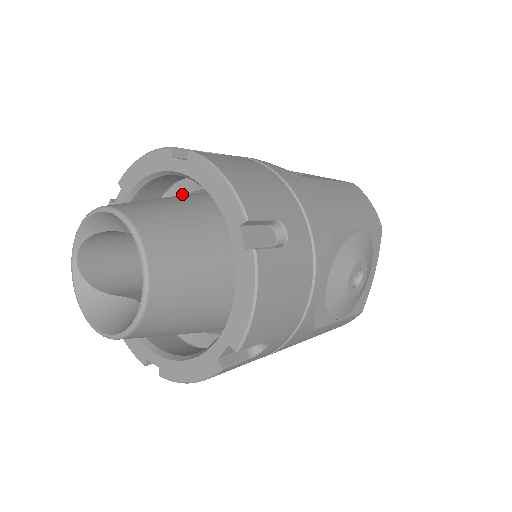
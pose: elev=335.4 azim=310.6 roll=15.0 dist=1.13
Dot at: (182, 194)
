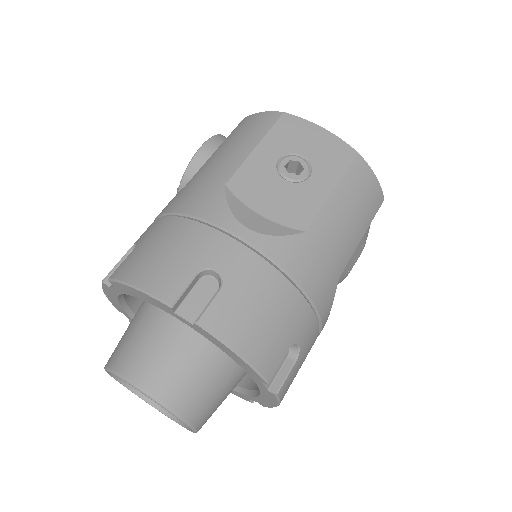
Dot at: occluded
